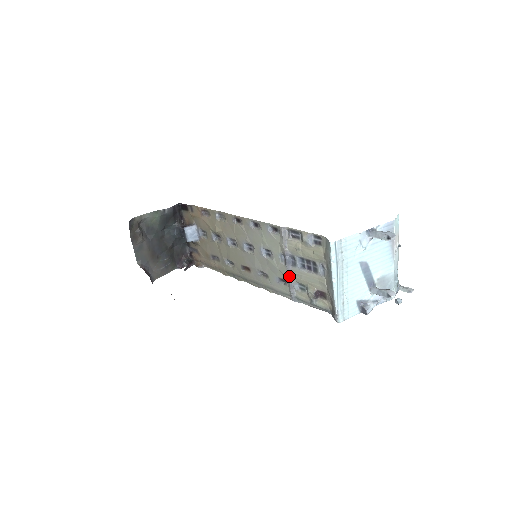
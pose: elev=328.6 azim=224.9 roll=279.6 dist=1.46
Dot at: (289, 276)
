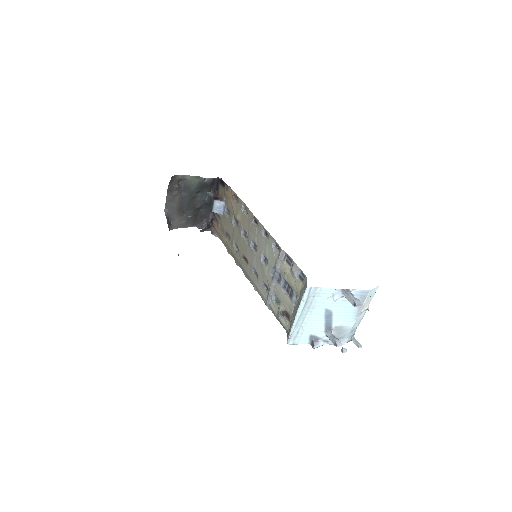
Dot at: (271, 287)
